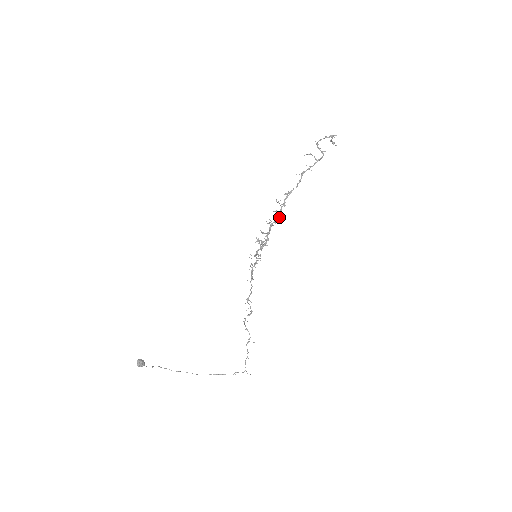
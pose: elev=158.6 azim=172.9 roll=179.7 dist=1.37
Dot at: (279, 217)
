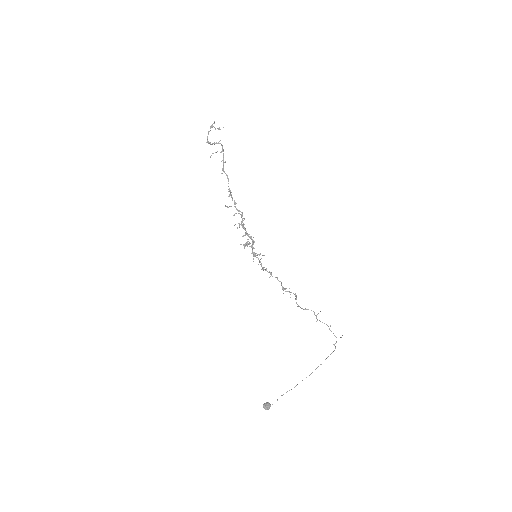
Dot at: (241, 215)
